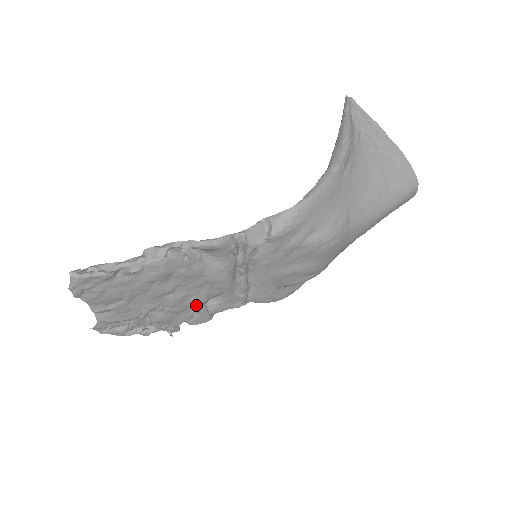
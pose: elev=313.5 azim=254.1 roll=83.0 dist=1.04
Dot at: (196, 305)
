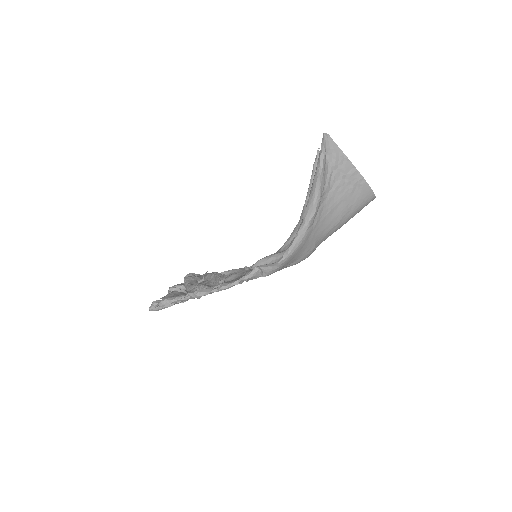
Dot at: occluded
